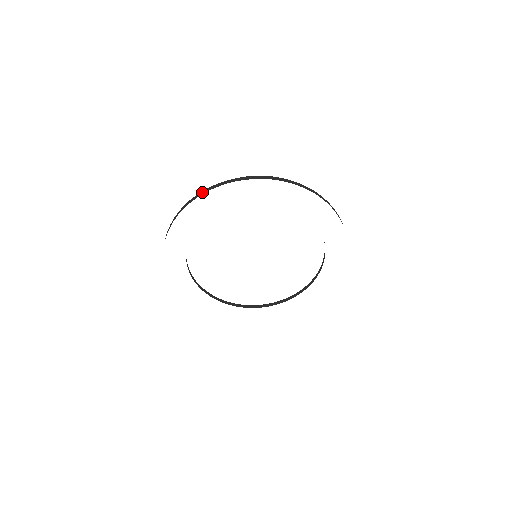
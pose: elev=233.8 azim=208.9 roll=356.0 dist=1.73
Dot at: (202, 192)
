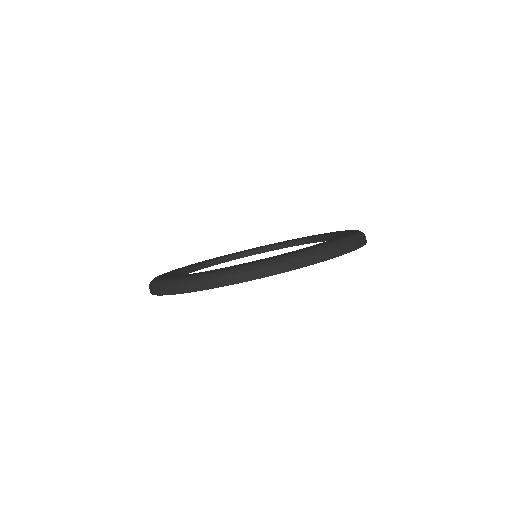
Dot at: (252, 275)
